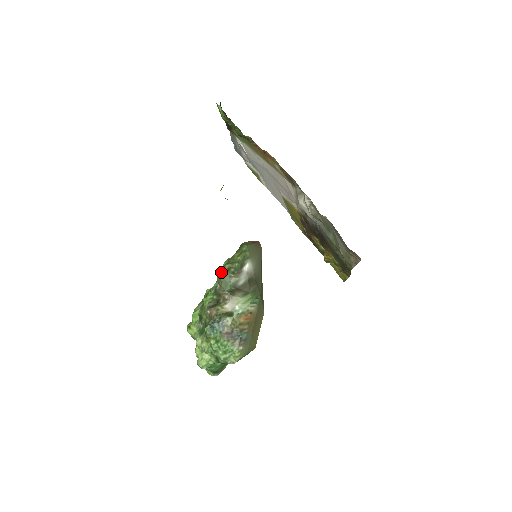
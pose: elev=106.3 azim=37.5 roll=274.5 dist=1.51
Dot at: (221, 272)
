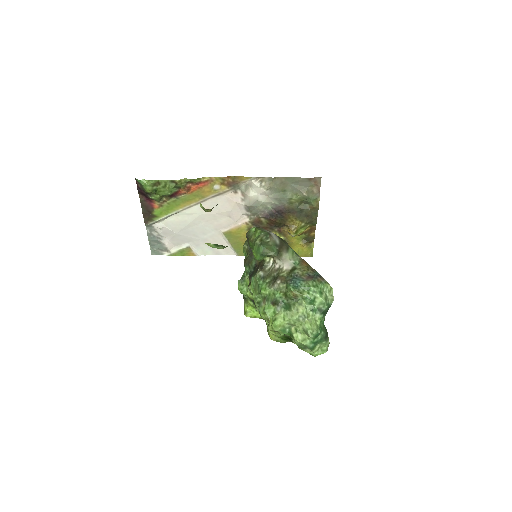
Dot at: (259, 246)
